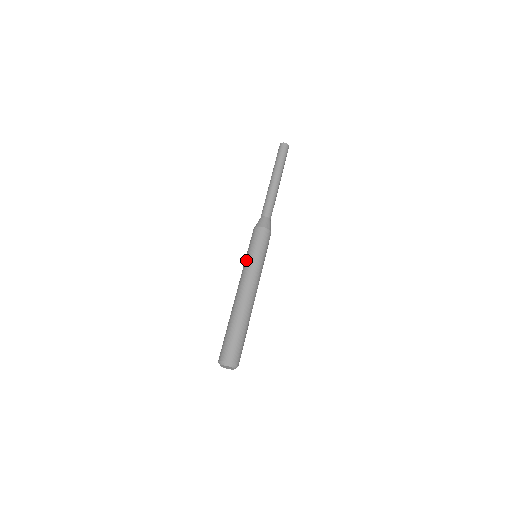
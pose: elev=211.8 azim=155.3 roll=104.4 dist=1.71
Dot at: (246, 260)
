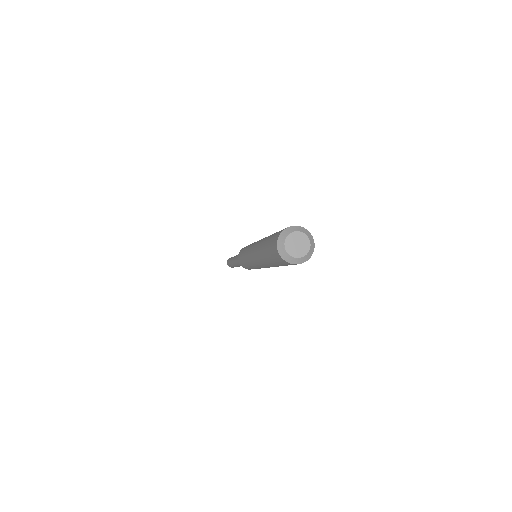
Dot at: (245, 251)
